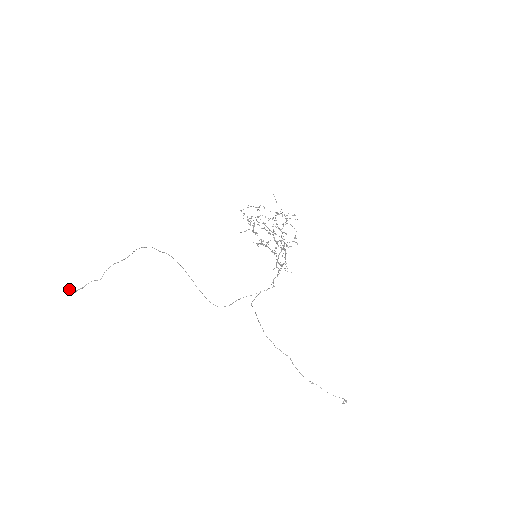
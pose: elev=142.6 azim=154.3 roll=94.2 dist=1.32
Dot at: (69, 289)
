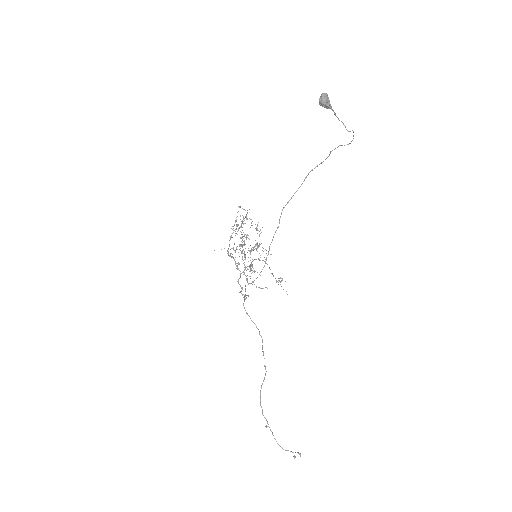
Dot at: occluded
